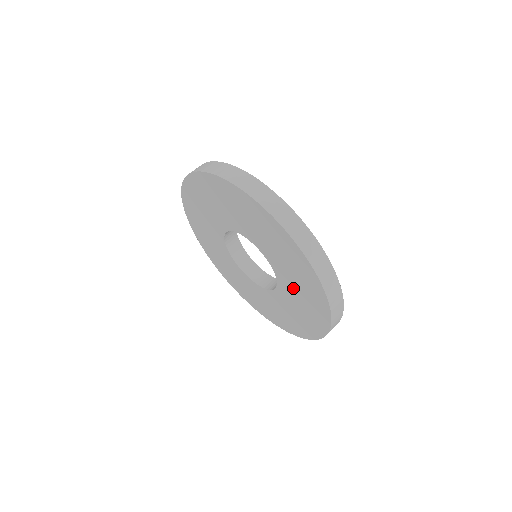
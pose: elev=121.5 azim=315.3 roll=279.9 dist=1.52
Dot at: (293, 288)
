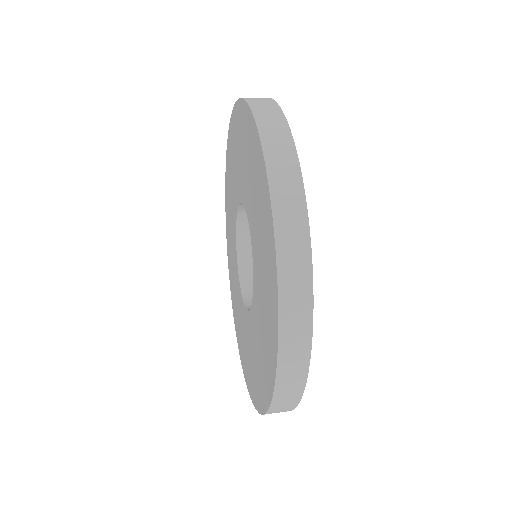
Dot at: (257, 237)
